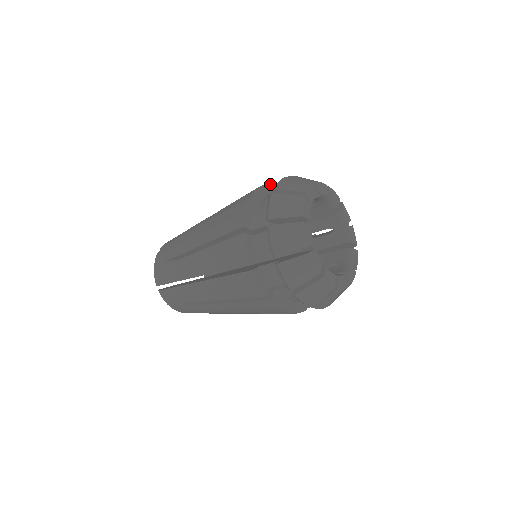
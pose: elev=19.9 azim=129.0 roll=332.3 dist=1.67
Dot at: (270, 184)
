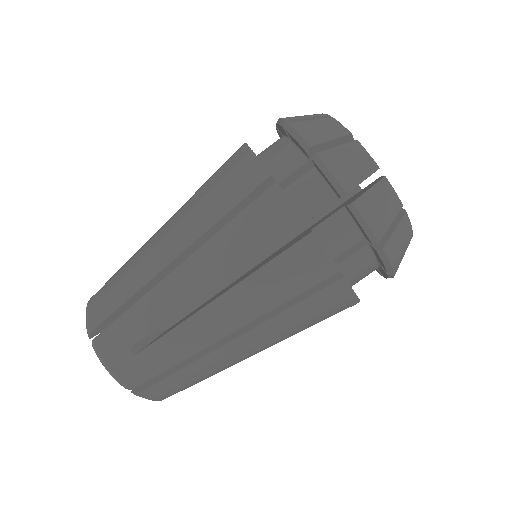
Dot at: occluded
